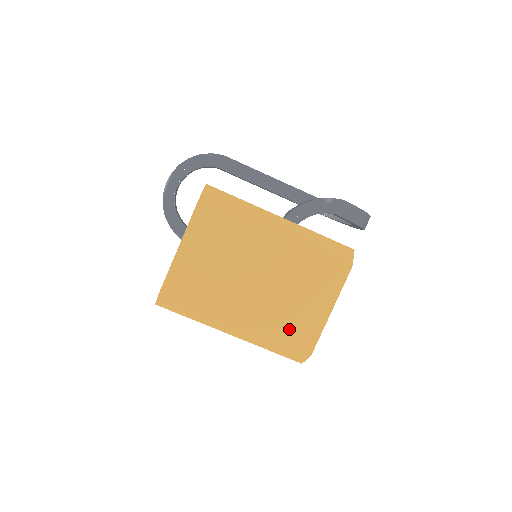
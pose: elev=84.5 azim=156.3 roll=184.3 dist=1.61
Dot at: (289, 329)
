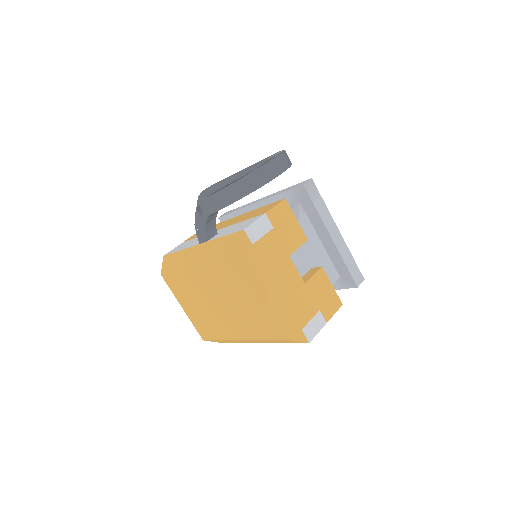
Dot at: (263, 327)
